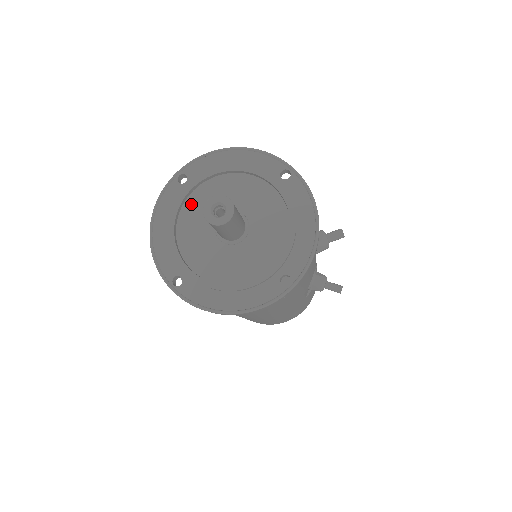
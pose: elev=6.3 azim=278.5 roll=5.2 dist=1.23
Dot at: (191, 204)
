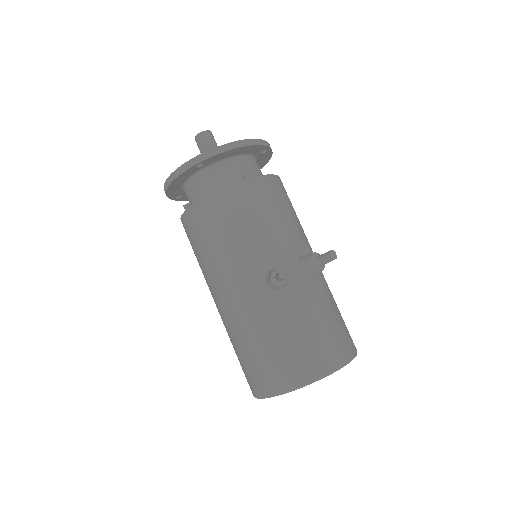
Dot at: occluded
